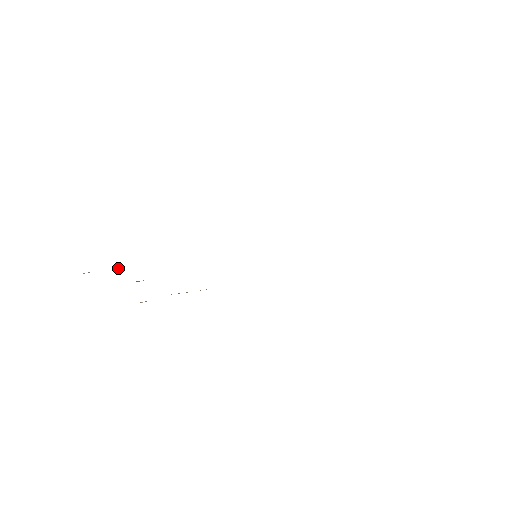
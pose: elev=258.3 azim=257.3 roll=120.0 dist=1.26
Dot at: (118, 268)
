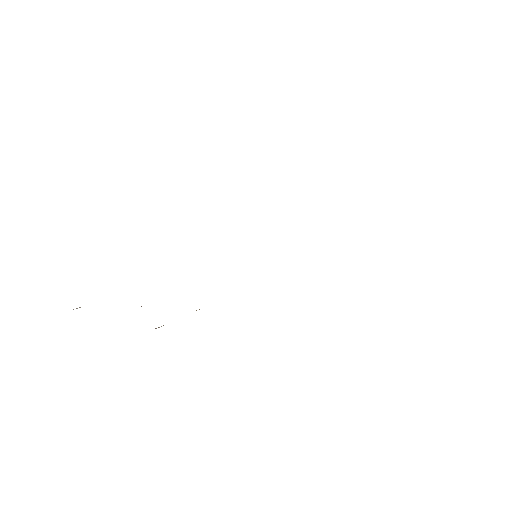
Dot at: occluded
